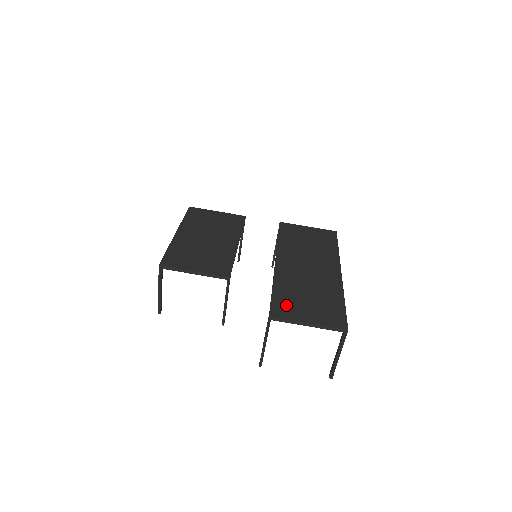
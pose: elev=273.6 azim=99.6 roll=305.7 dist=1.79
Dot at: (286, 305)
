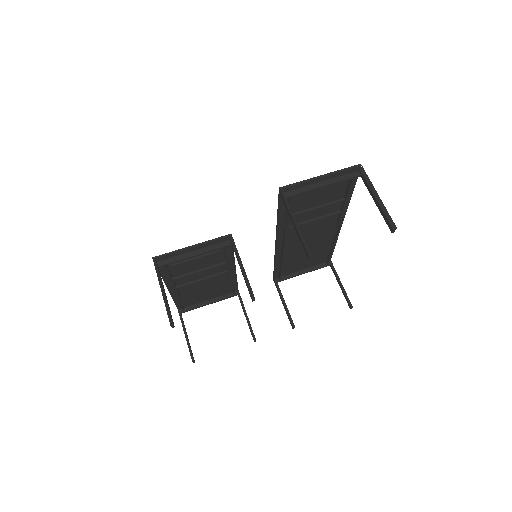
Dot at: (294, 197)
